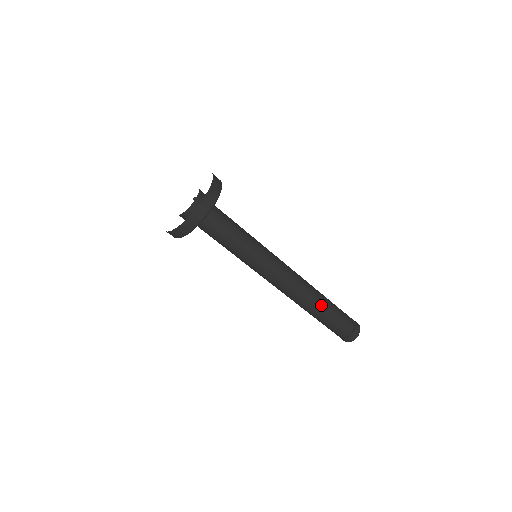
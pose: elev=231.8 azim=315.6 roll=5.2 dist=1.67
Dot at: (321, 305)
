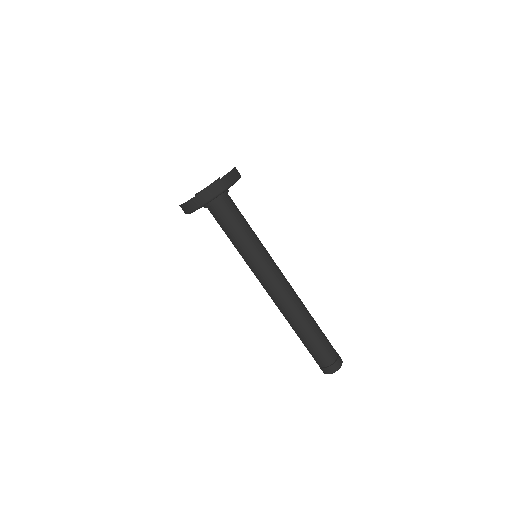
Dot at: (310, 321)
